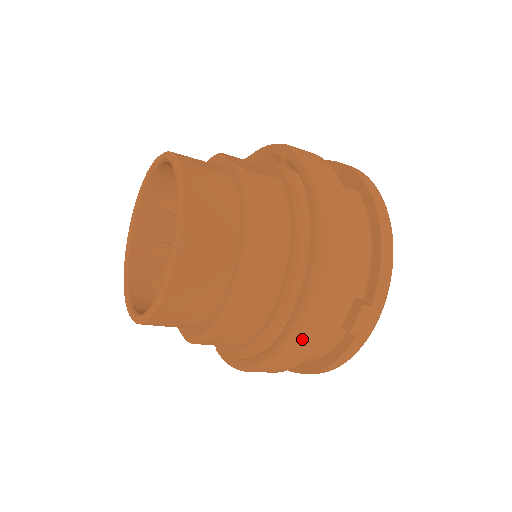
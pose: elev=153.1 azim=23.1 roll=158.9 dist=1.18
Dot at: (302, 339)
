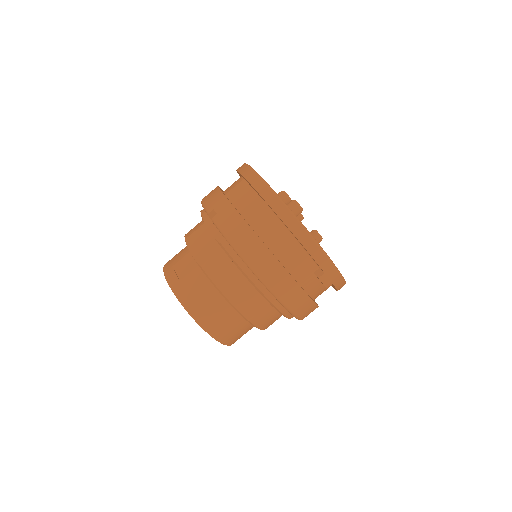
Dot at: (303, 312)
